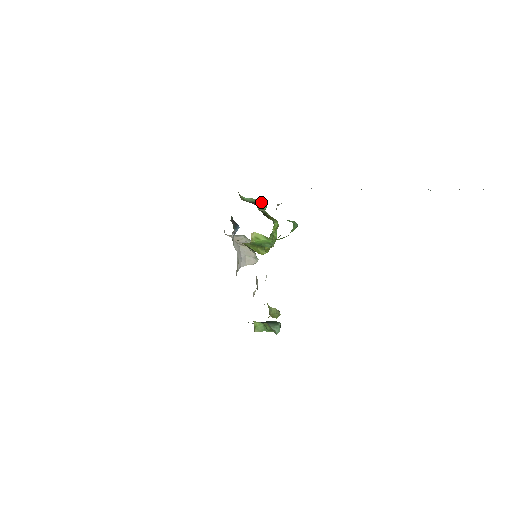
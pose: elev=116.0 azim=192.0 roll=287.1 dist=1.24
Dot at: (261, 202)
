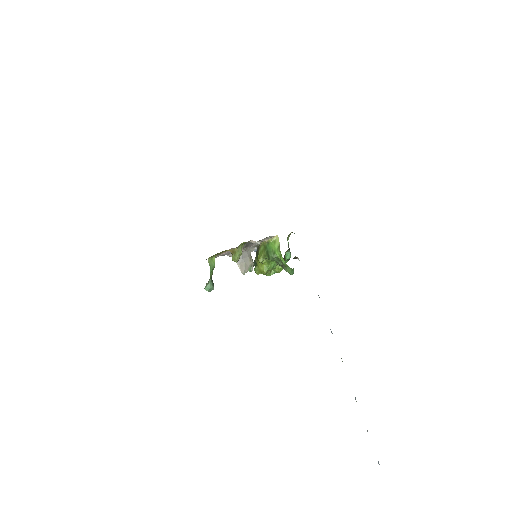
Dot at: (290, 255)
